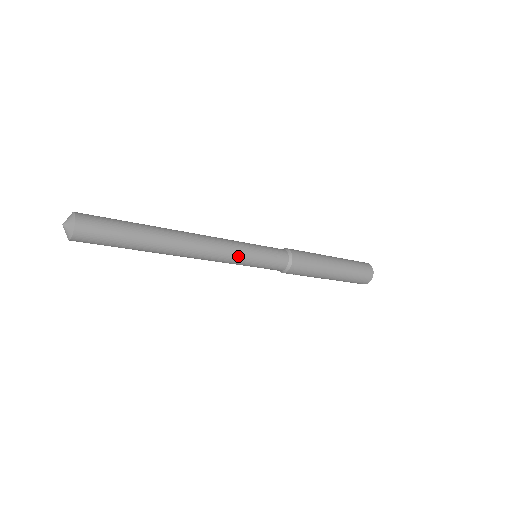
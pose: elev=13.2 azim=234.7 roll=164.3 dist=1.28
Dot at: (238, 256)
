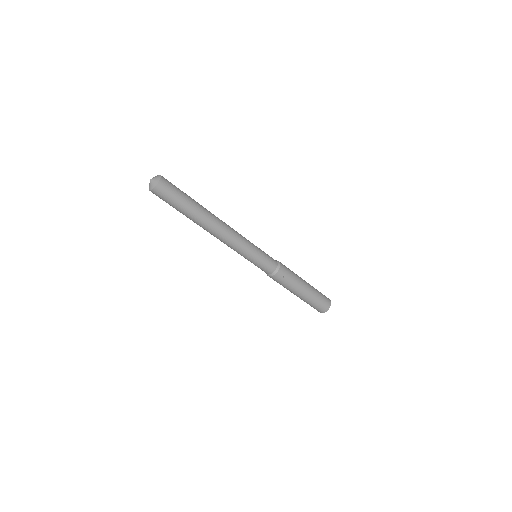
Dot at: (248, 240)
